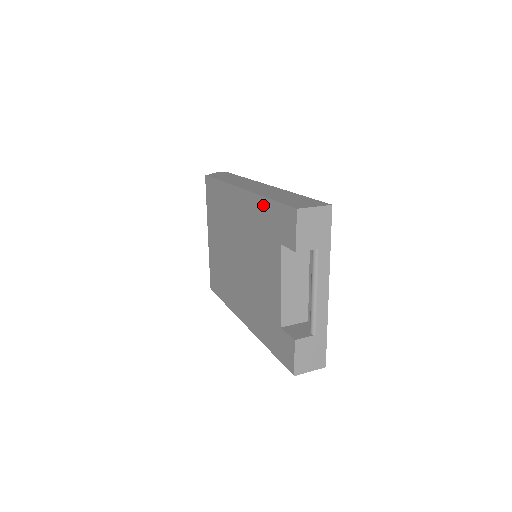
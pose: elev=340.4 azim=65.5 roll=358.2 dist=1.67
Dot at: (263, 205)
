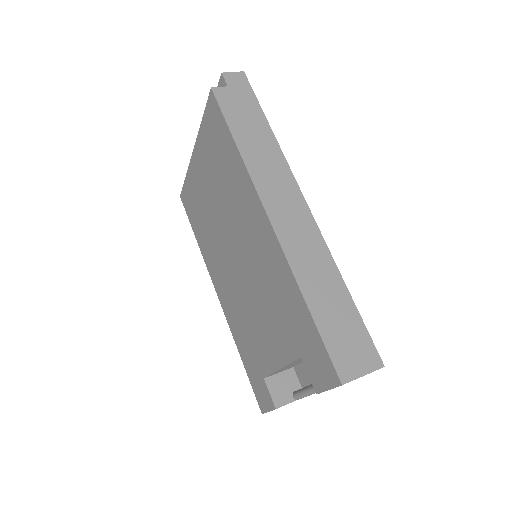
Dot at: (295, 296)
